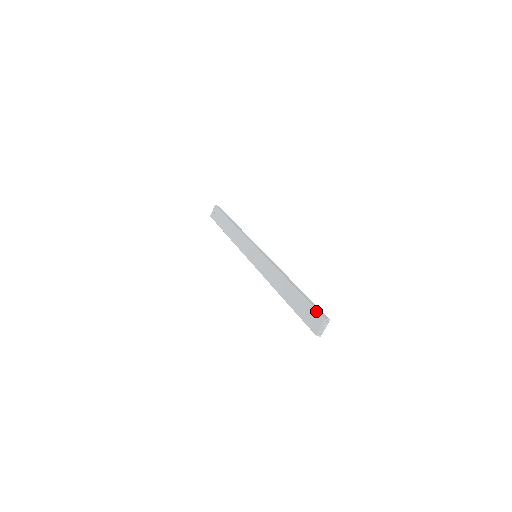
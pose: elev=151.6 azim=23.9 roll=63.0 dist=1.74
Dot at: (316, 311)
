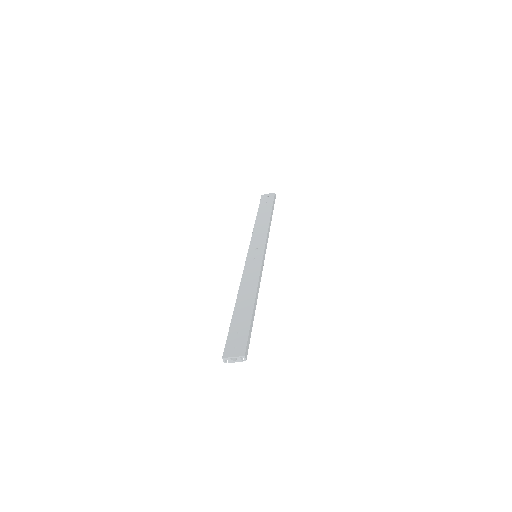
Dot at: (246, 342)
